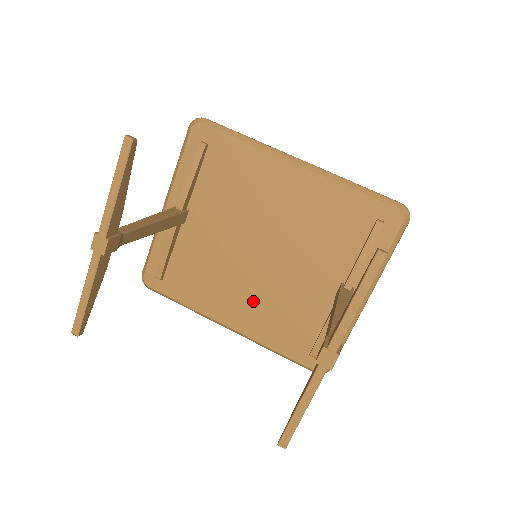
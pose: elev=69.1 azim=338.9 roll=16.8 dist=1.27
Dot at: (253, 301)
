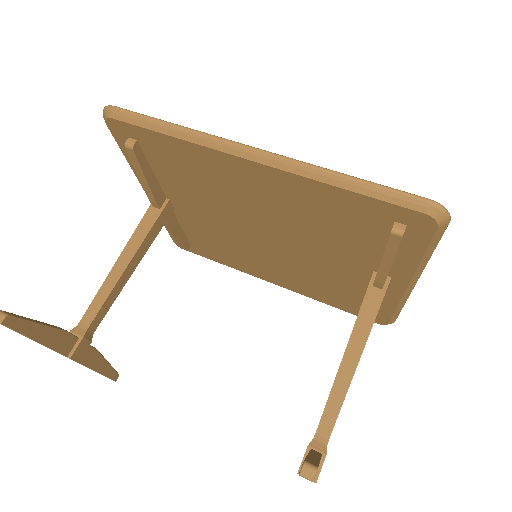
Dot at: (284, 271)
